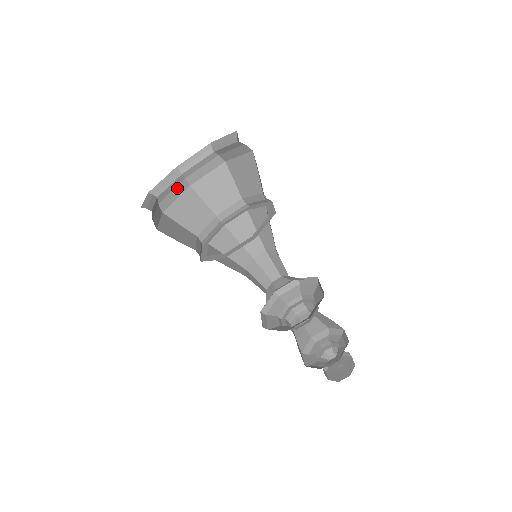
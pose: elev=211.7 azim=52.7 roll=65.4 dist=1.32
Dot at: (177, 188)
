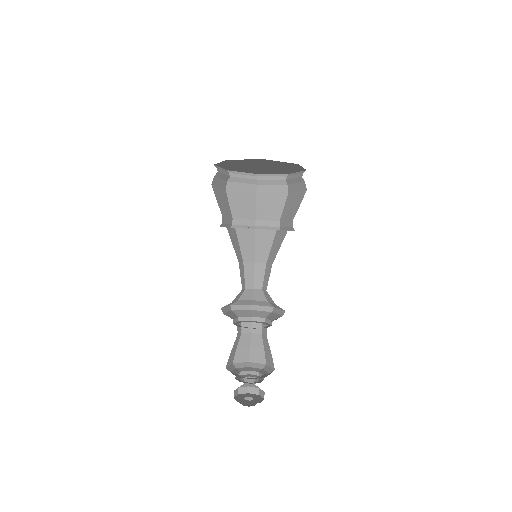
Dot at: (223, 181)
